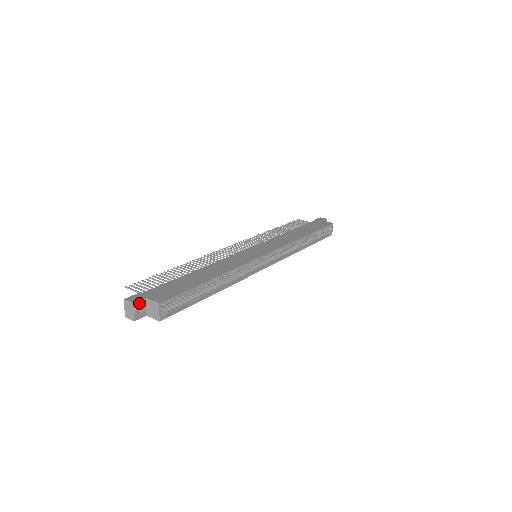
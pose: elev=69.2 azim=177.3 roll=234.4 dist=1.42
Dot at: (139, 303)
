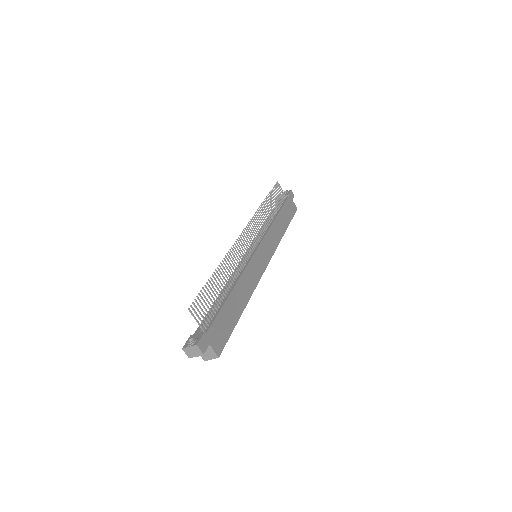
Dot at: (204, 350)
